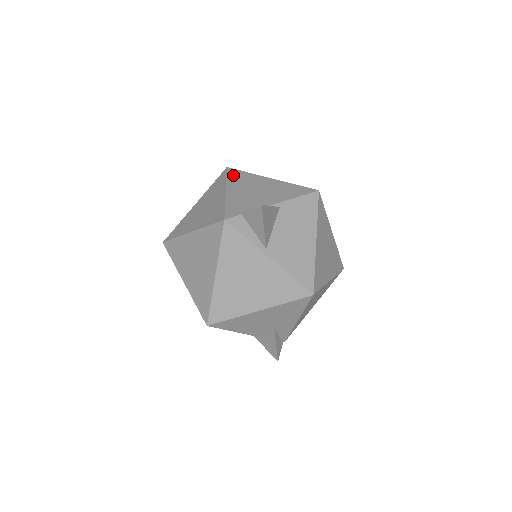
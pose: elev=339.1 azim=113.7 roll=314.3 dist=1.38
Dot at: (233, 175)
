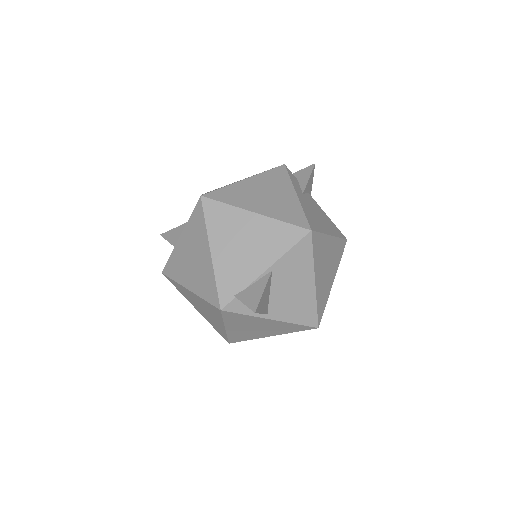
Dot at: (211, 215)
